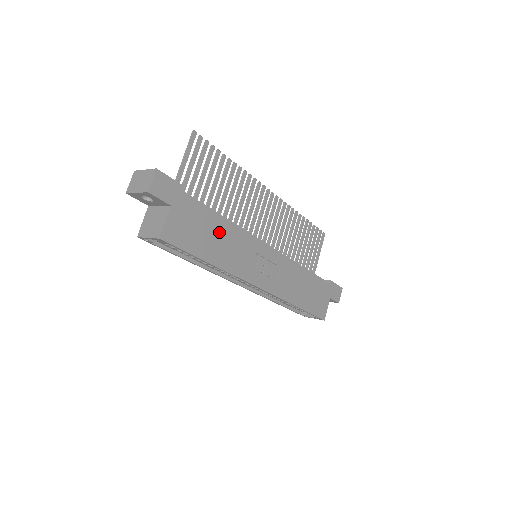
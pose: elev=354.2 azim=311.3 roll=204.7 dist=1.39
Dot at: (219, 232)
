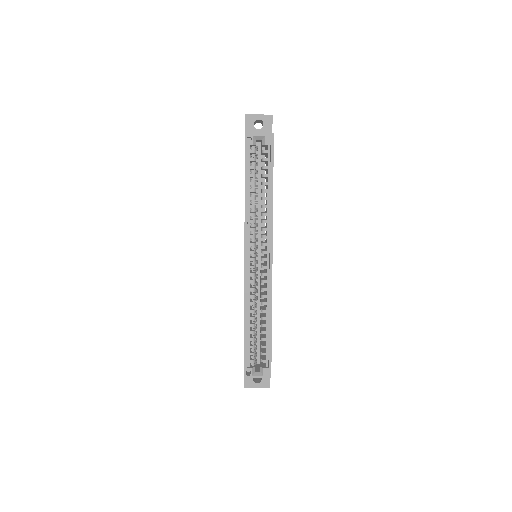
Dot at: occluded
